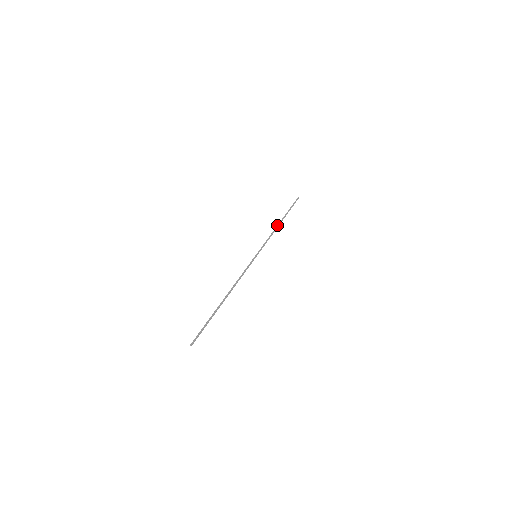
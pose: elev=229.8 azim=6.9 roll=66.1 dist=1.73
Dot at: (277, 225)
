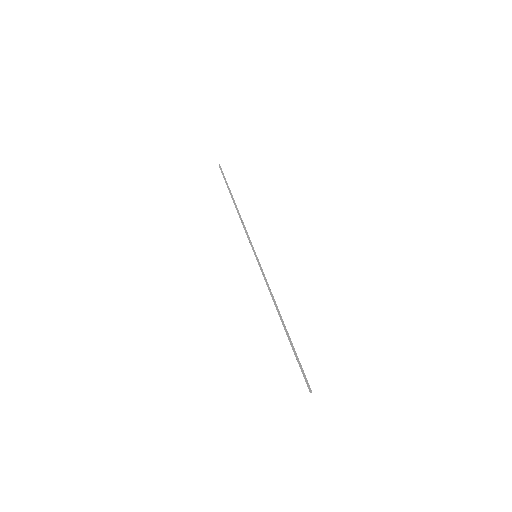
Dot at: occluded
